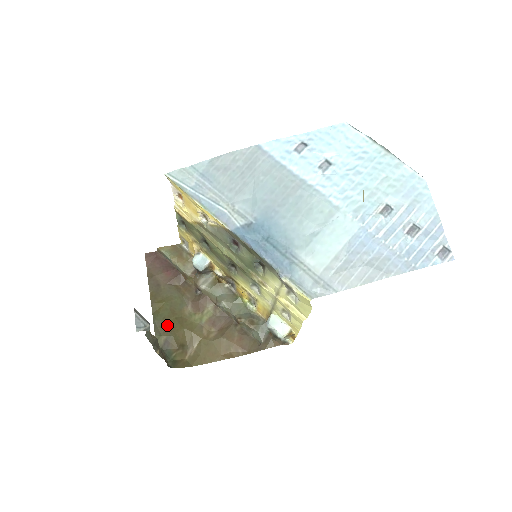
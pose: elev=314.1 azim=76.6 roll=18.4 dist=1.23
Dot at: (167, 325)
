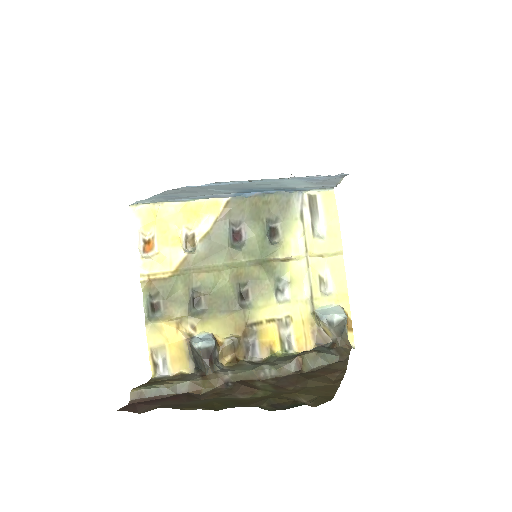
Dot at: (248, 403)
